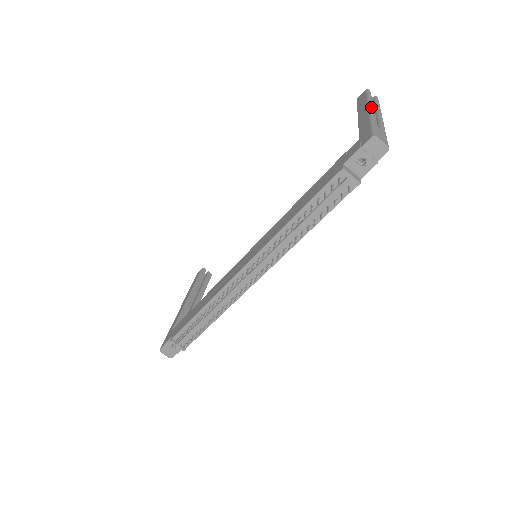
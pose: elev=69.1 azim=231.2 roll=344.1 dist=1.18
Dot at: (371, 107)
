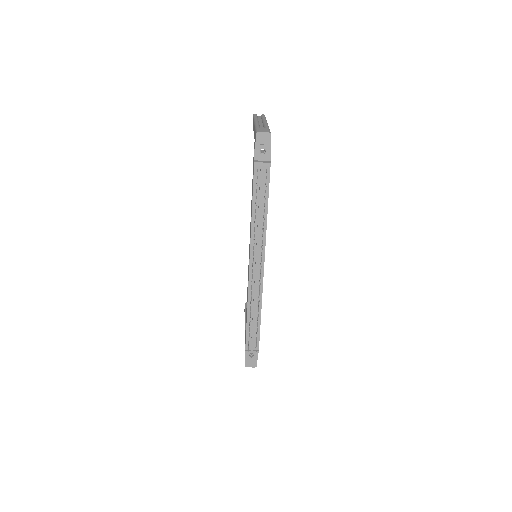
Dot at: (255, 121)
